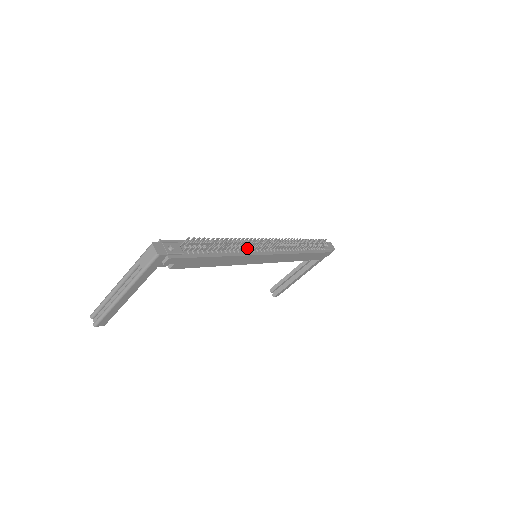
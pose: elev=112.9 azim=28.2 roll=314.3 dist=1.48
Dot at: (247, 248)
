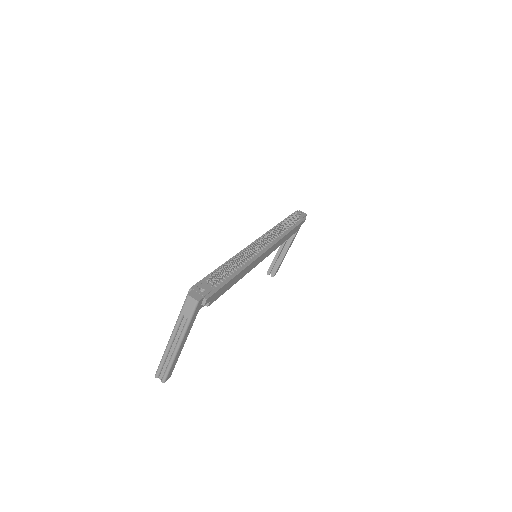
Dot at: (250, 255)
